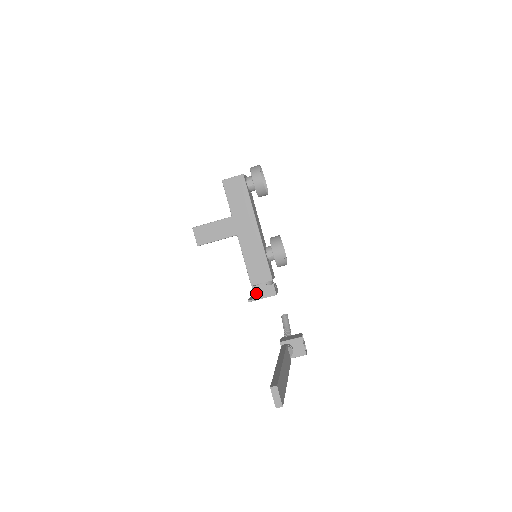
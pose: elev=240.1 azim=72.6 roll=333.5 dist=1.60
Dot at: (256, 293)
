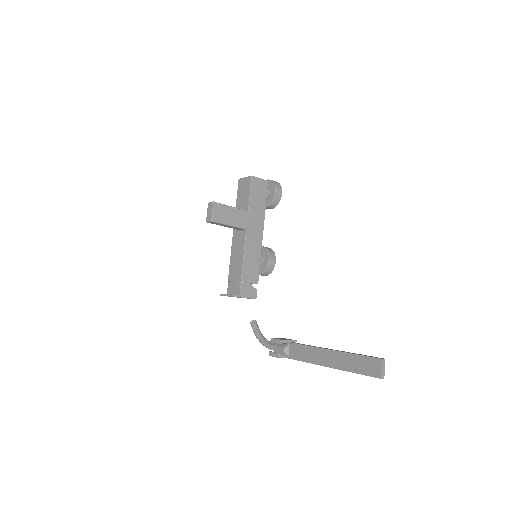
Dot at: (242, 290)
